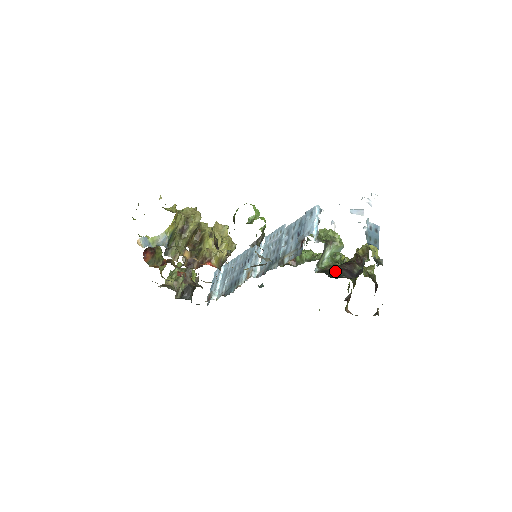
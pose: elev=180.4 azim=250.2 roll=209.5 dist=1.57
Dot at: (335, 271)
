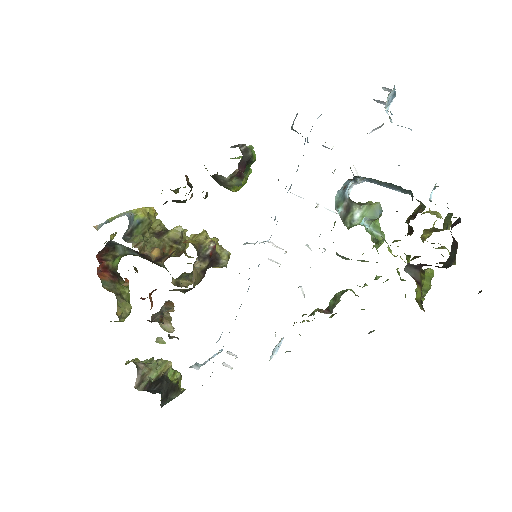
Dot at: occluded
